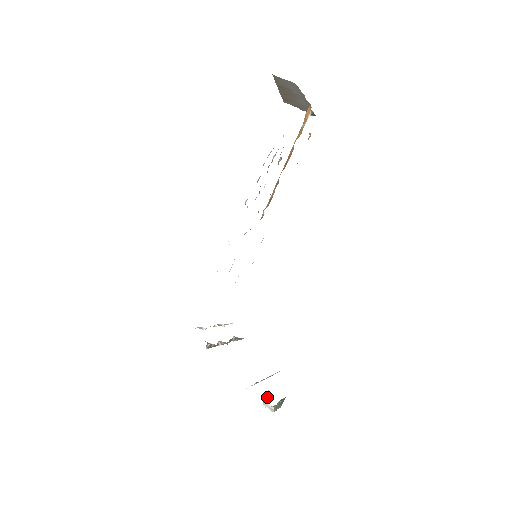
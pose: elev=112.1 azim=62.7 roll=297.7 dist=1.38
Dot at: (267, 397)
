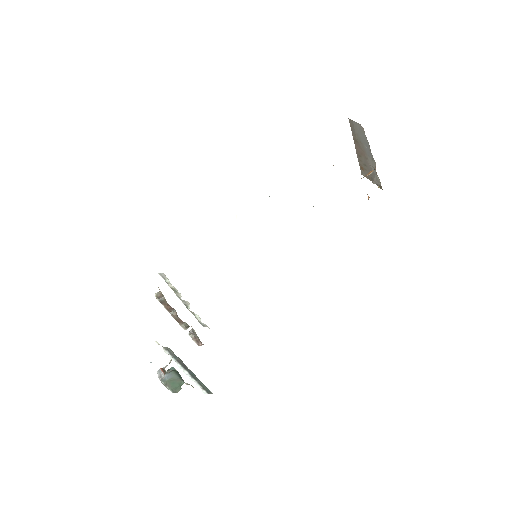
Dot at: occluded
